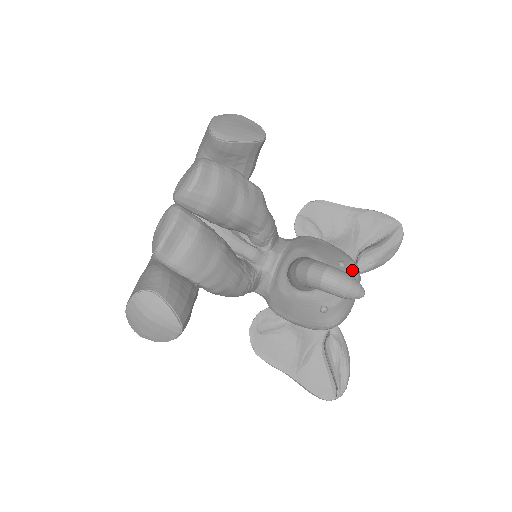
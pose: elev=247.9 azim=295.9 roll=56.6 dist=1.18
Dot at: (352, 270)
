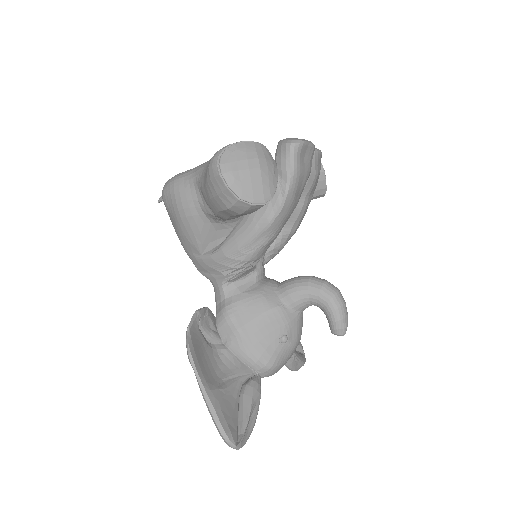
Dot at: occluded
